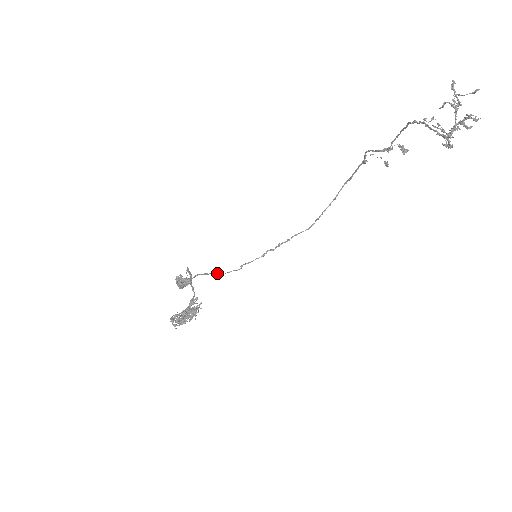
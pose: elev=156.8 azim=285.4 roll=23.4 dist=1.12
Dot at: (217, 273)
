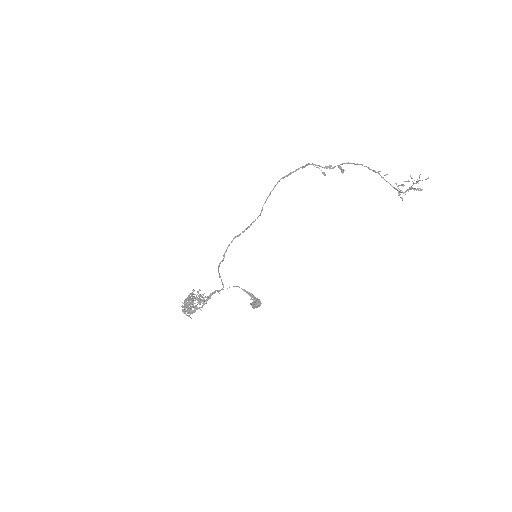
Dot at: (218, 270)
